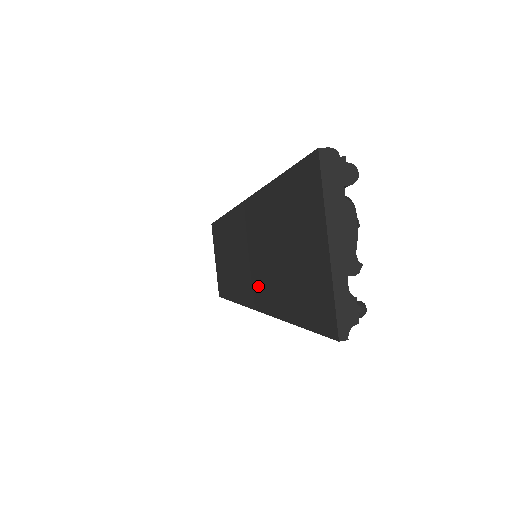
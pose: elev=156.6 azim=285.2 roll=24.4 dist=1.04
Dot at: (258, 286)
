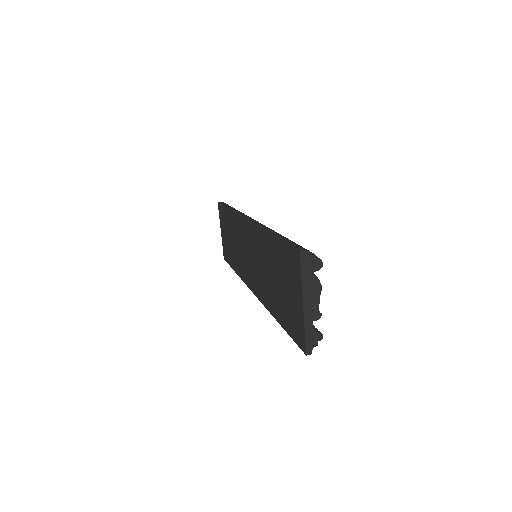
Dot at: (258, 284)
